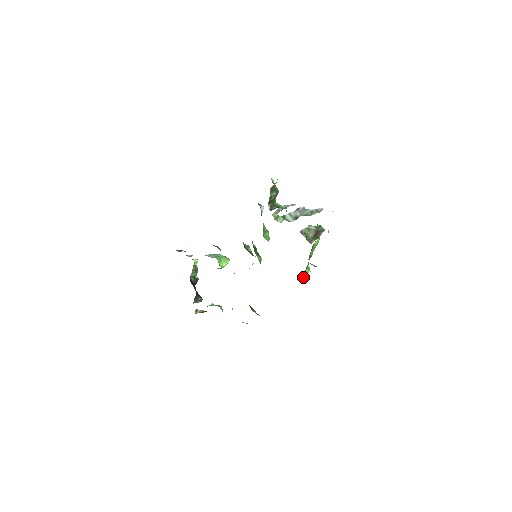
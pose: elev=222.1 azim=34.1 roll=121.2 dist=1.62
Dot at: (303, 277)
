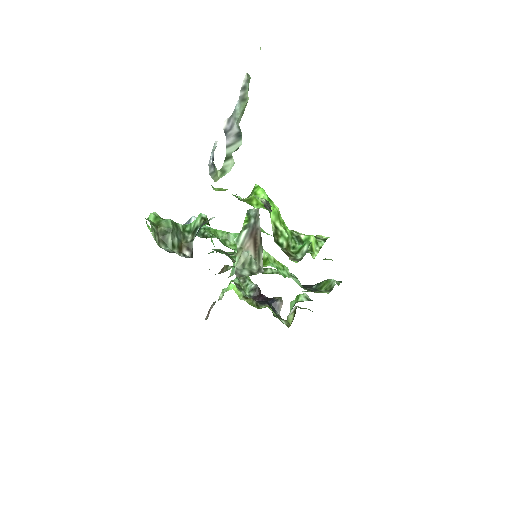
Dot at: occluded
